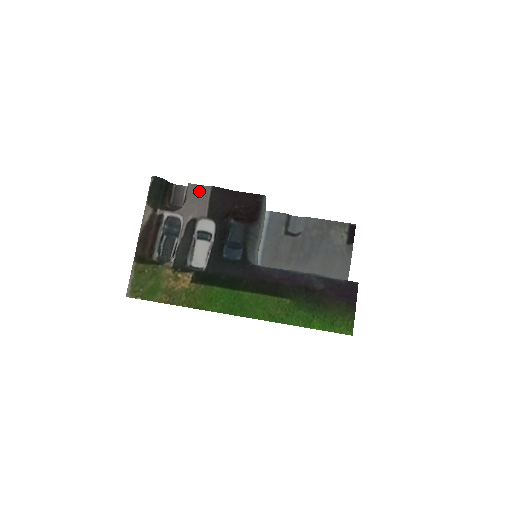
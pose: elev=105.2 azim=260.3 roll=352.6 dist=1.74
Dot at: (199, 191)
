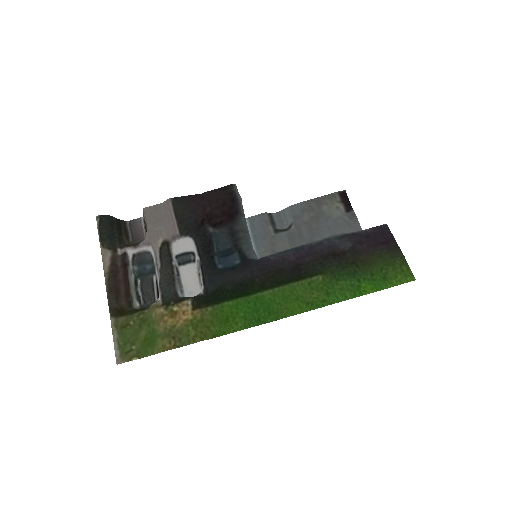
Dot at: (158, 211)
